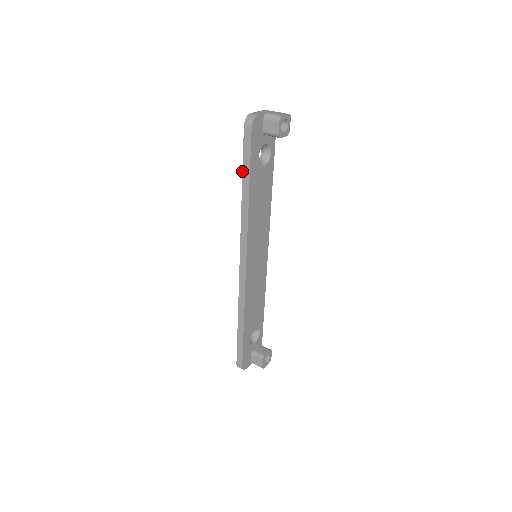
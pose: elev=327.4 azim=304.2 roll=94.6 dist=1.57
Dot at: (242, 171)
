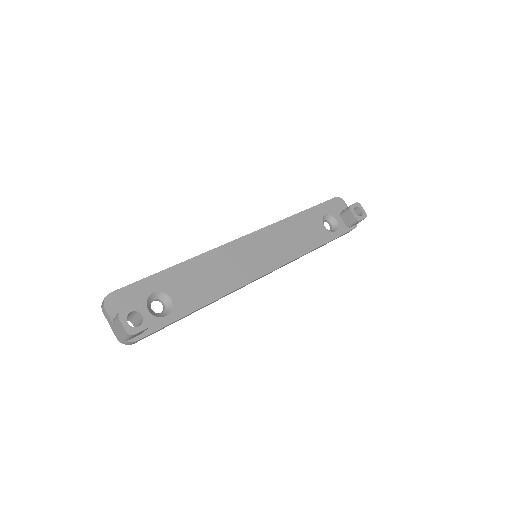
Dot at: occluded
